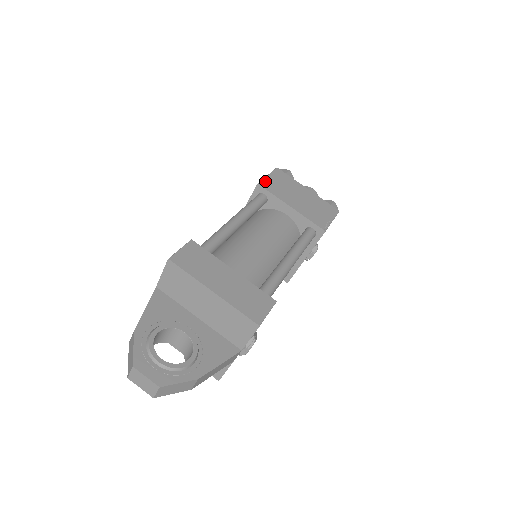
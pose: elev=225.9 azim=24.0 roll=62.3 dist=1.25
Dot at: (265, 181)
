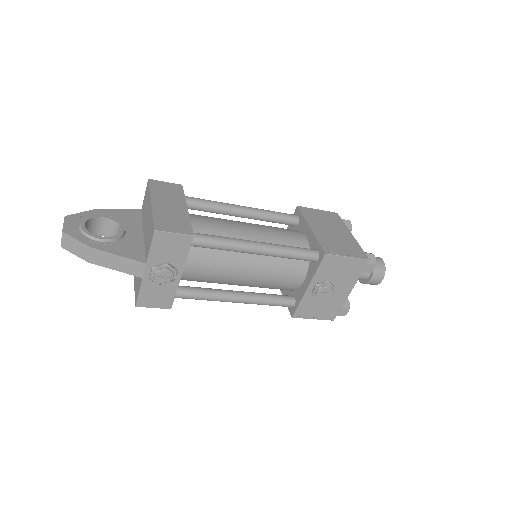
Dot at: (308, 209)
